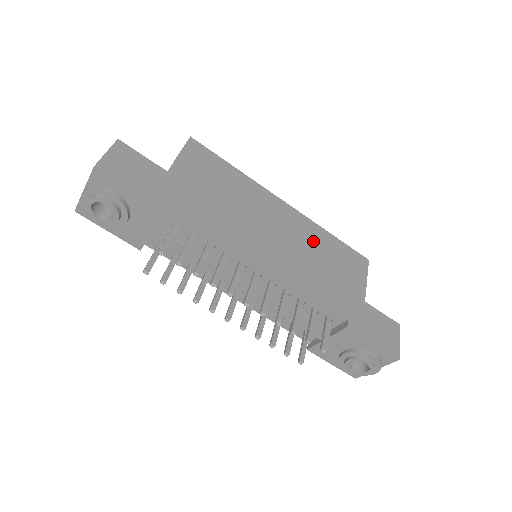
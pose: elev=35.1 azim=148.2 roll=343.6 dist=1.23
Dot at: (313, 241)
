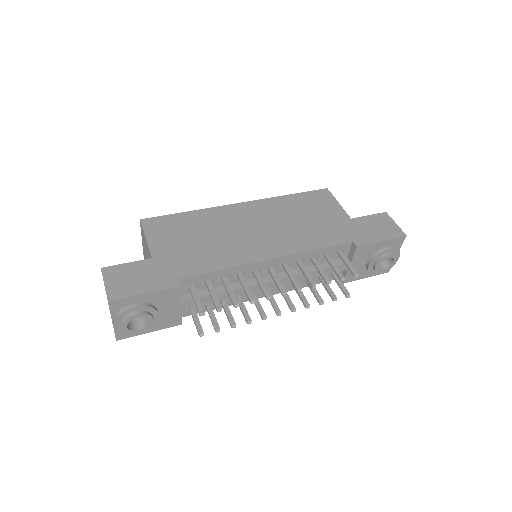
Dot at: (283, 211)
